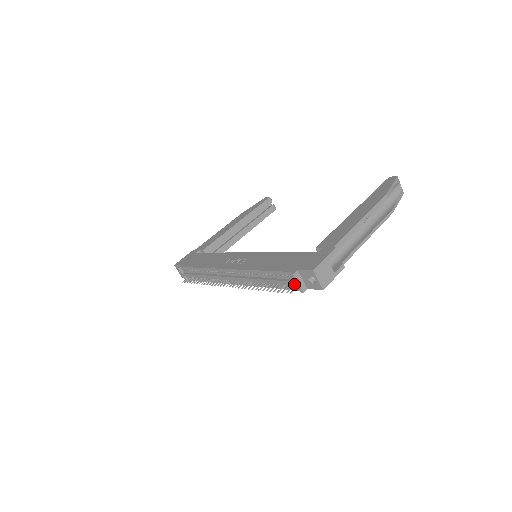
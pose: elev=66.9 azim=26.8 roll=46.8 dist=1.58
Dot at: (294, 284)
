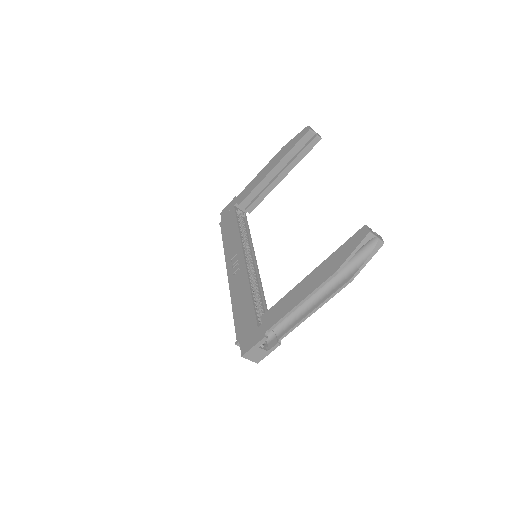
Dot at: occluded
